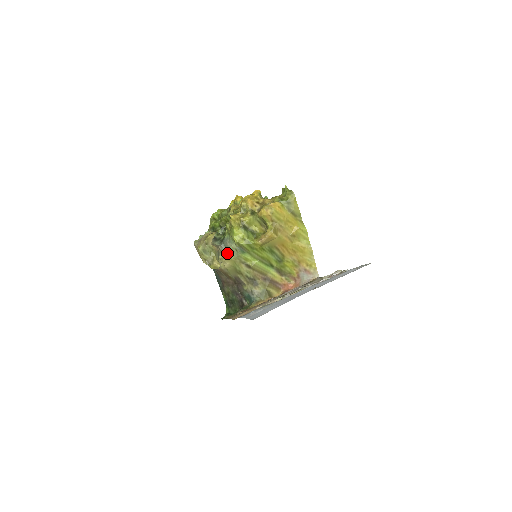
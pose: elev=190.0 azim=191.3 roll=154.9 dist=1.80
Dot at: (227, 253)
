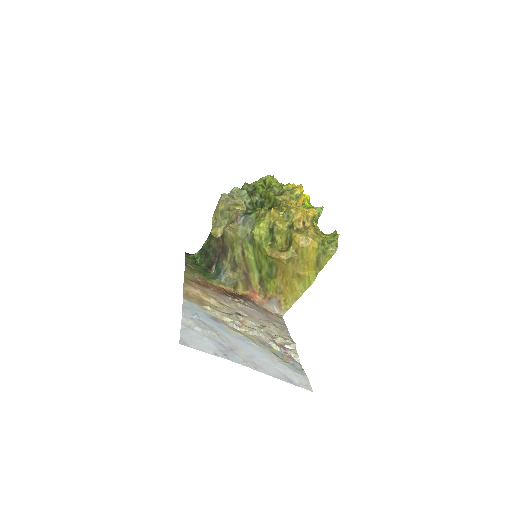
Dot at: (239, 228)
